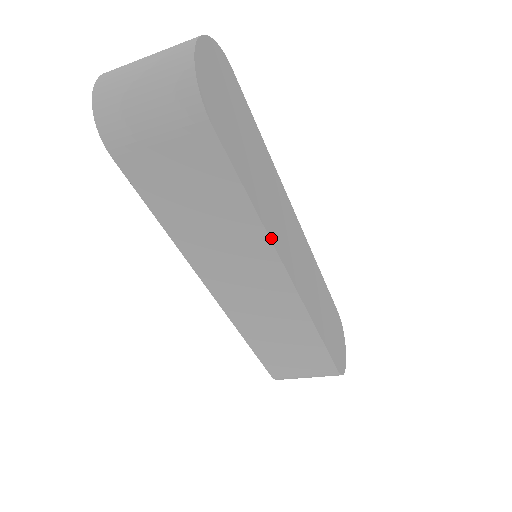
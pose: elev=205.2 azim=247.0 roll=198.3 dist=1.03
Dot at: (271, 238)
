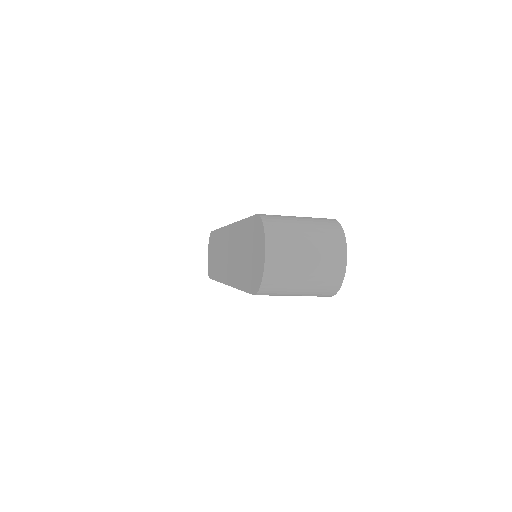
Dot at: occluded
